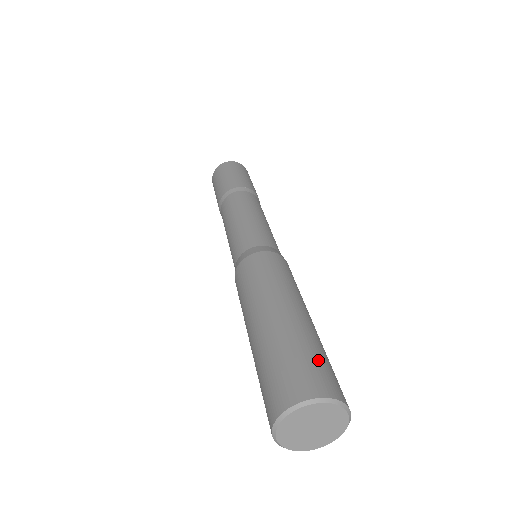
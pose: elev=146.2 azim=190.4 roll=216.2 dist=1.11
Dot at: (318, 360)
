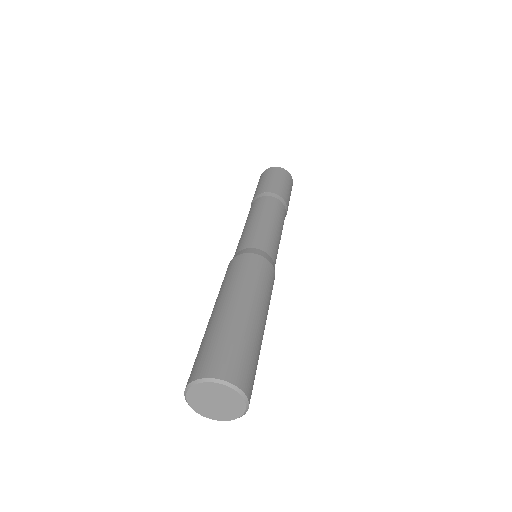
Dot at: (240, 352)
